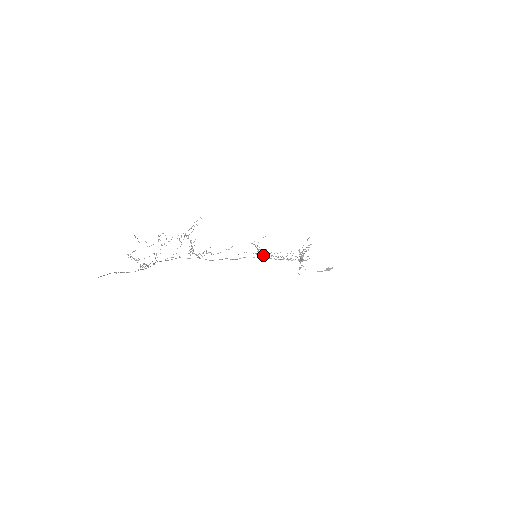
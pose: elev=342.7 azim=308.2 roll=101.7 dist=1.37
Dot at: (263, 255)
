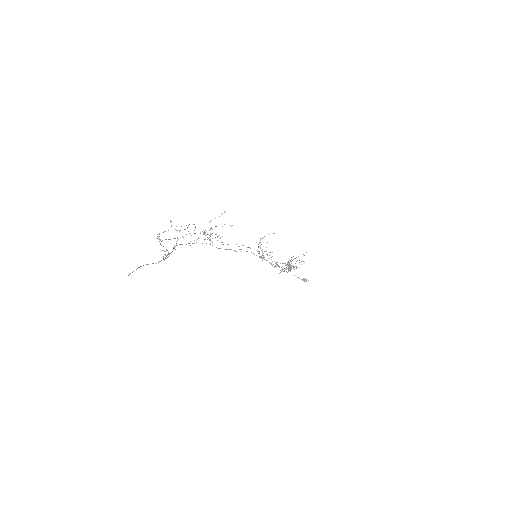
Dot at: occluded
